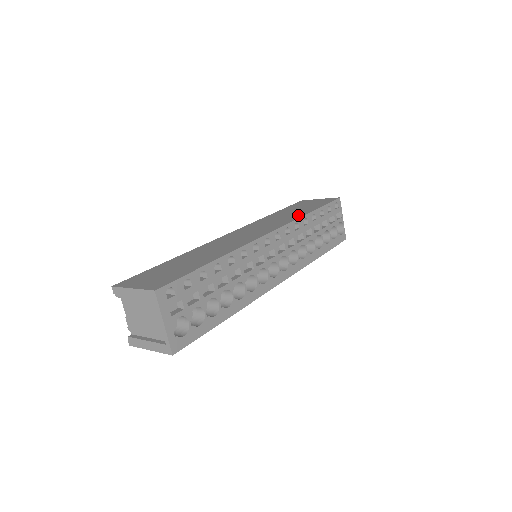
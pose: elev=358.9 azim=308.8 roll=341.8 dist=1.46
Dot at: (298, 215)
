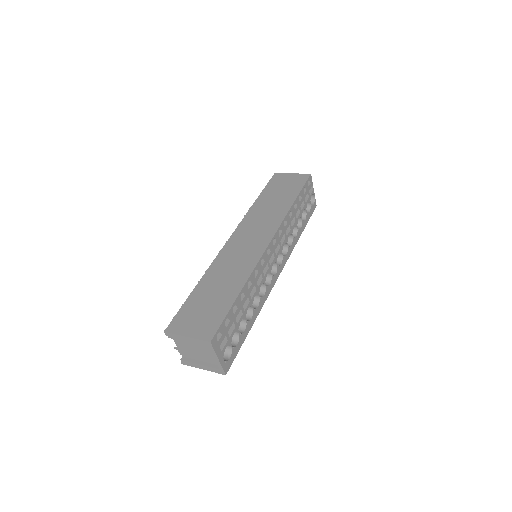
Dot at: (283, 209)
